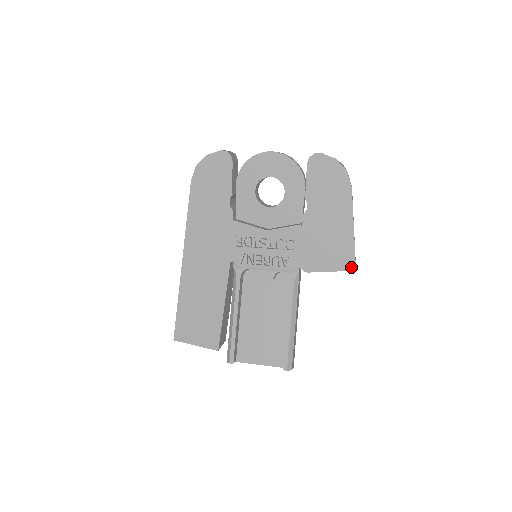
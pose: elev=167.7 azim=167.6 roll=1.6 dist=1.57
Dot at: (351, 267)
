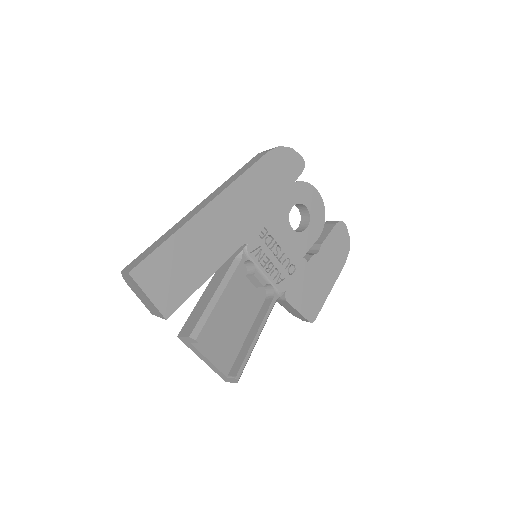
Dot at: (312, 320)
